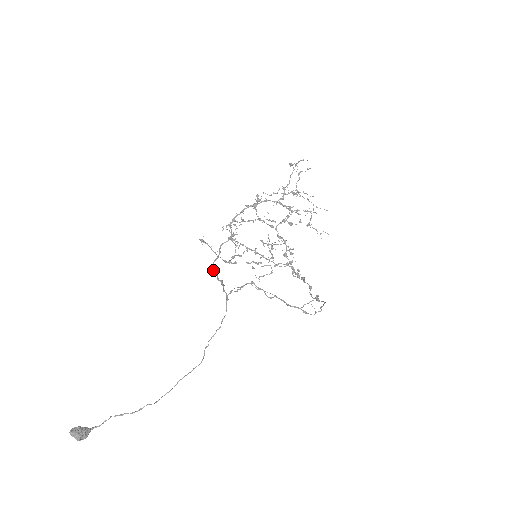
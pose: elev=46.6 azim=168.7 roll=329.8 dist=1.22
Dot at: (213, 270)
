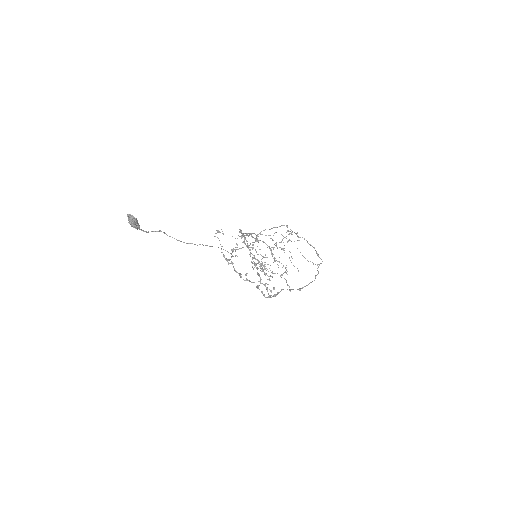
Dot at: (240, 231)
